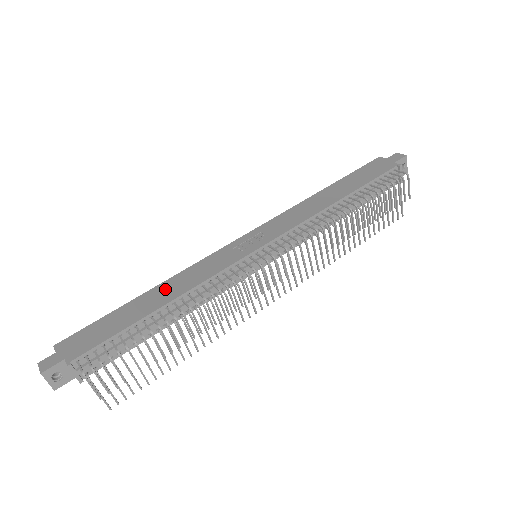
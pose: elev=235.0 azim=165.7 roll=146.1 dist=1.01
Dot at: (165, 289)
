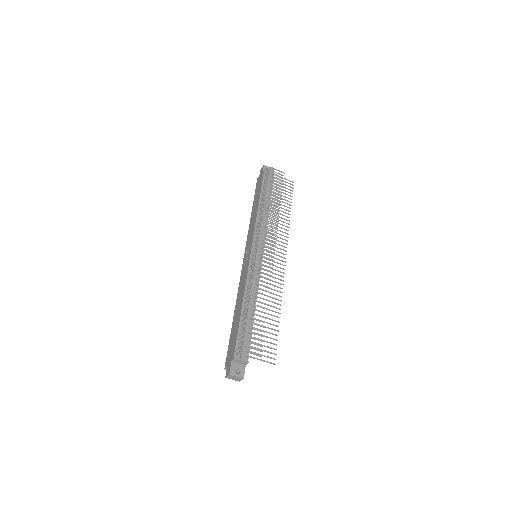
Dot at: (238, 303)
